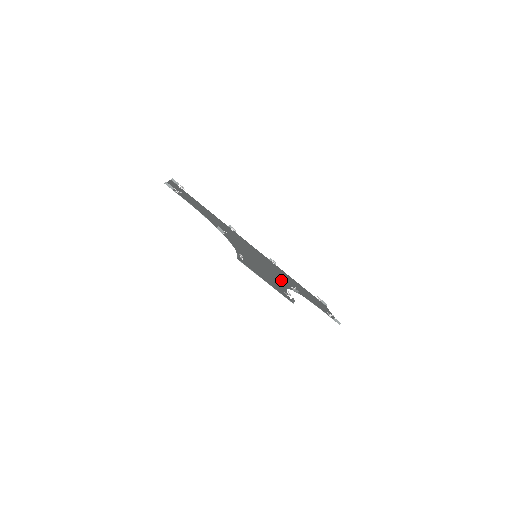
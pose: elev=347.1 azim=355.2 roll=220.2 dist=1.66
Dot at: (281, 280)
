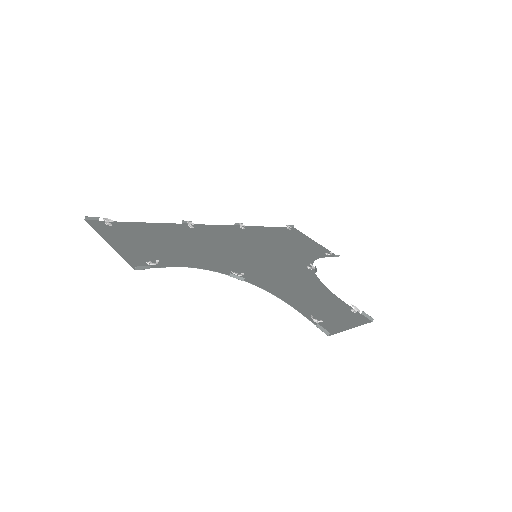
Dot at: (301, 271)
